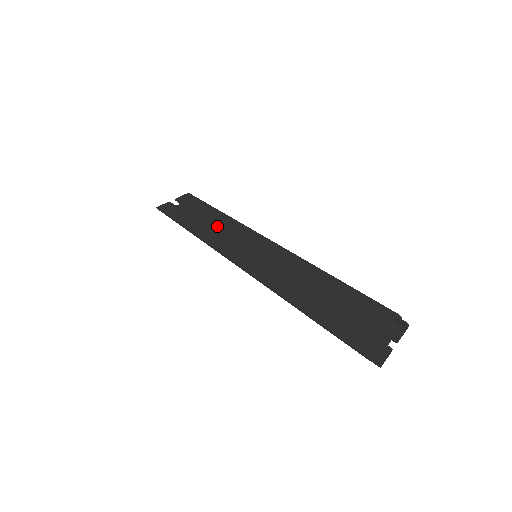
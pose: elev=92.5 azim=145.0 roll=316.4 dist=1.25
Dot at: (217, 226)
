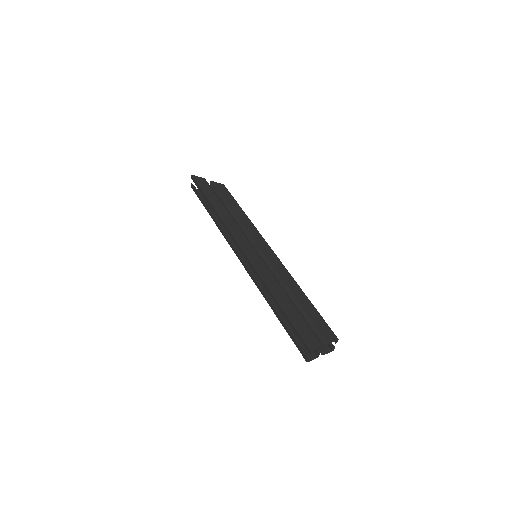
Dot at: (239, 220)
